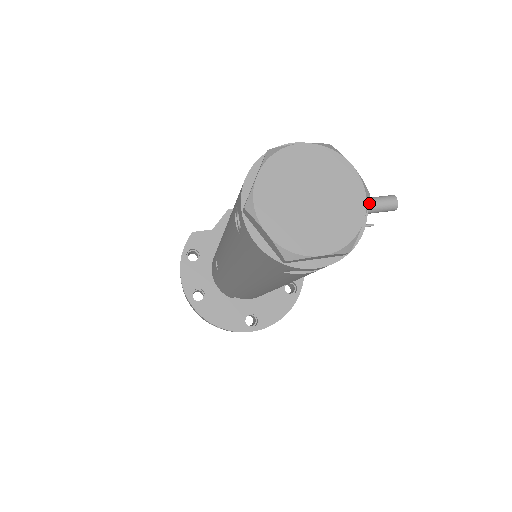
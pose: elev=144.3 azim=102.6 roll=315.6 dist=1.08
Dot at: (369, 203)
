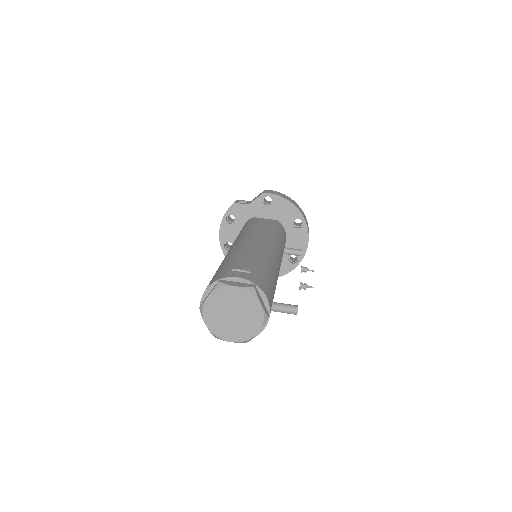
Dot at: (280, 309)
